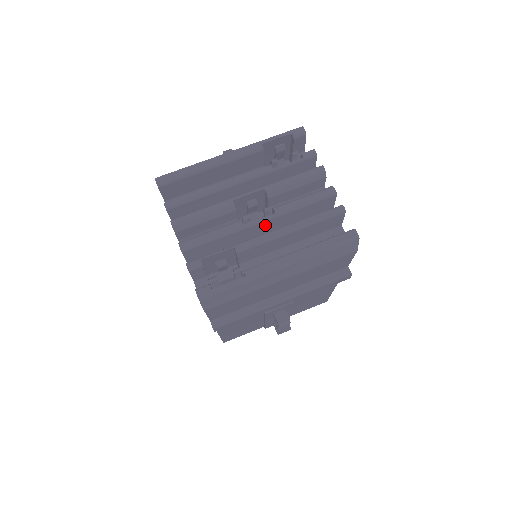
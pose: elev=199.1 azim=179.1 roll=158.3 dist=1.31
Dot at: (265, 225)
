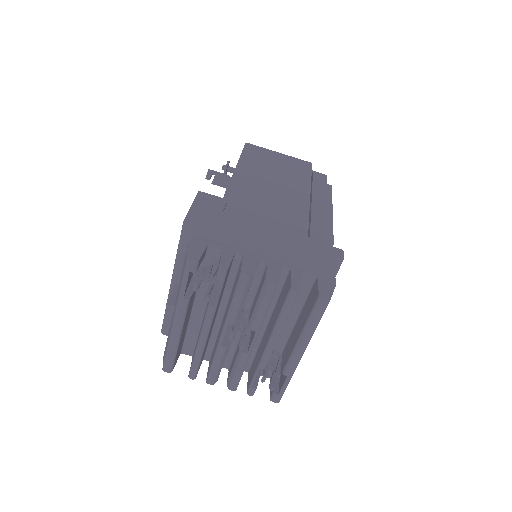
Dot at: occluded
